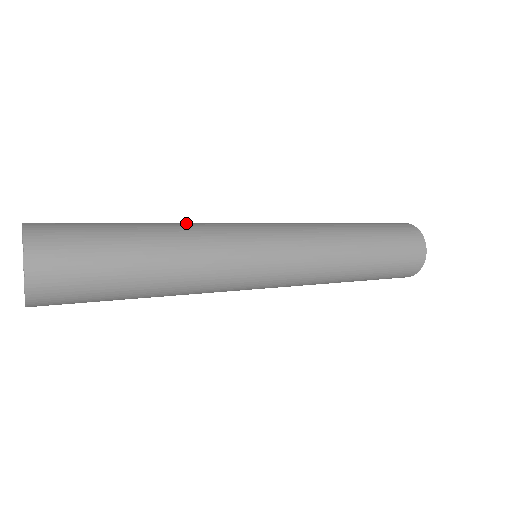
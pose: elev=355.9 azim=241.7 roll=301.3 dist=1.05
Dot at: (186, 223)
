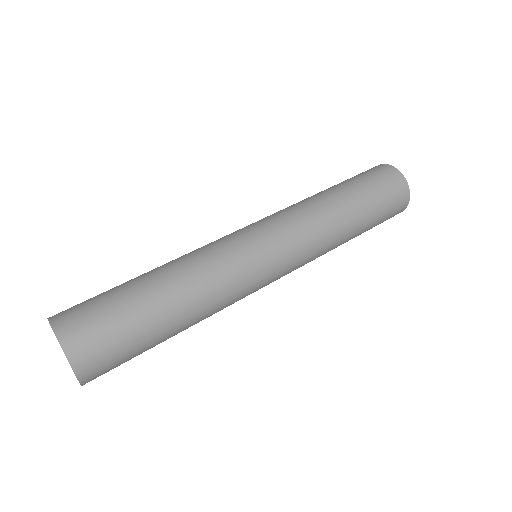
Dot at: (186, 258)
